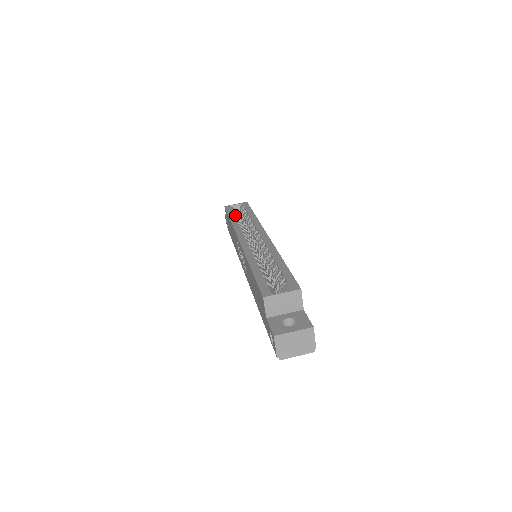
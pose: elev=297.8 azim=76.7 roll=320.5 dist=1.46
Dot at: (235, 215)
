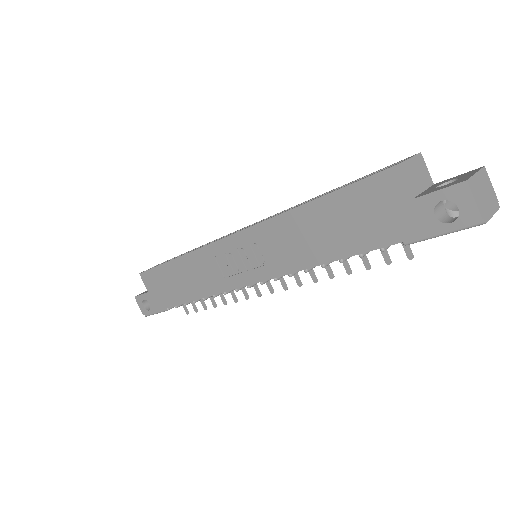
Dot at: occluded
